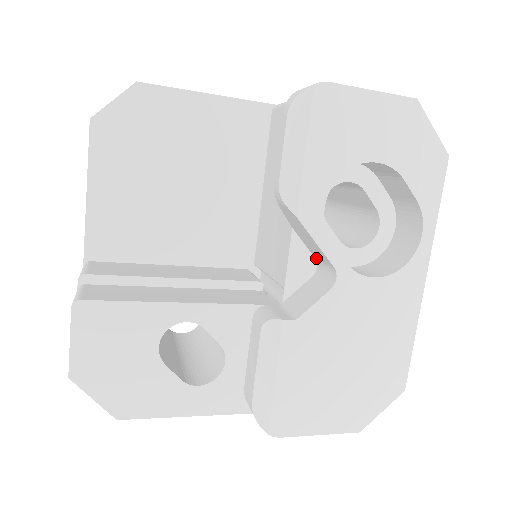
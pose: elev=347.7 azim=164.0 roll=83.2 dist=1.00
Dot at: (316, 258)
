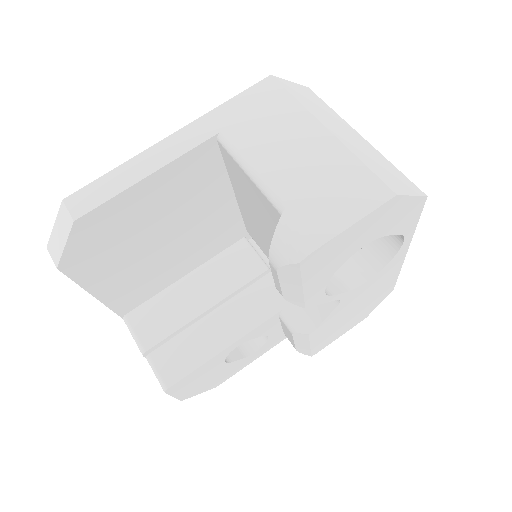
Dot at: occluded
